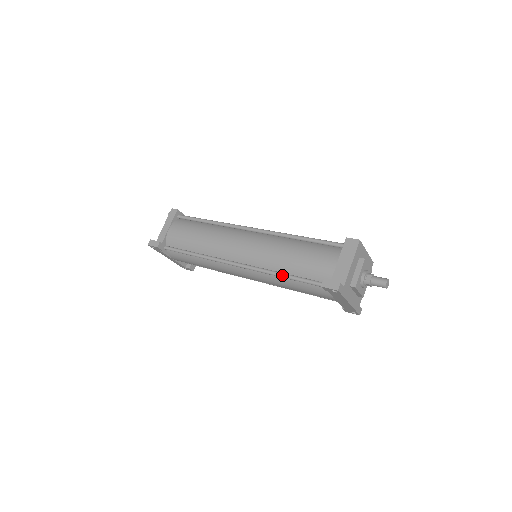
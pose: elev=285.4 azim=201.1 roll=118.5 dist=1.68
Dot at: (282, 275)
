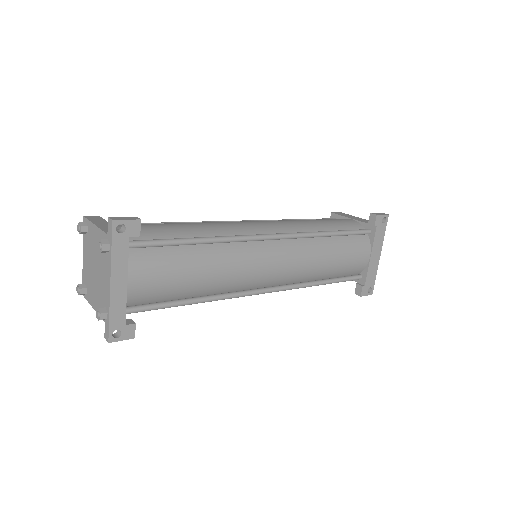
Dot at: (328, 231)
